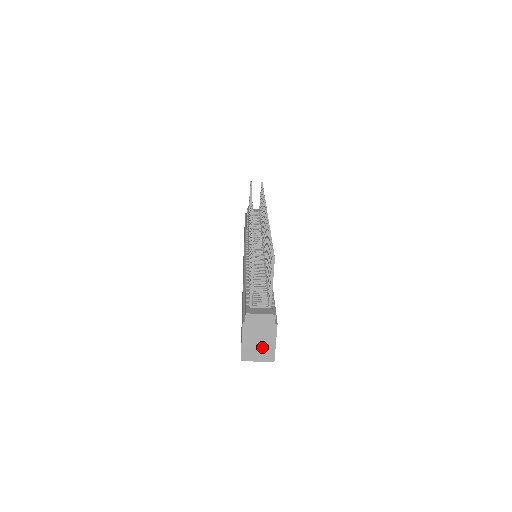
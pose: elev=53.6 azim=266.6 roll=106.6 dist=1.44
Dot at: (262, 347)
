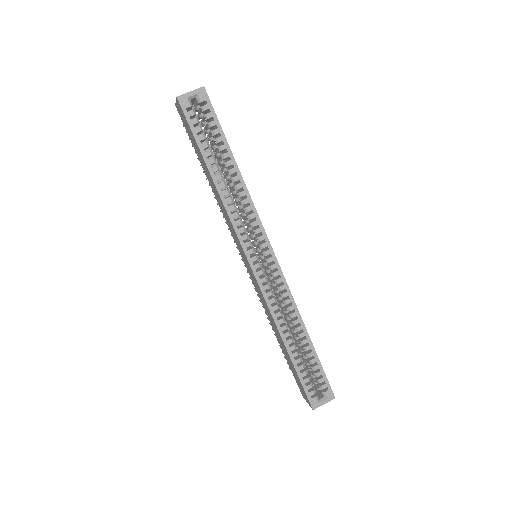
Dot at: occluded
